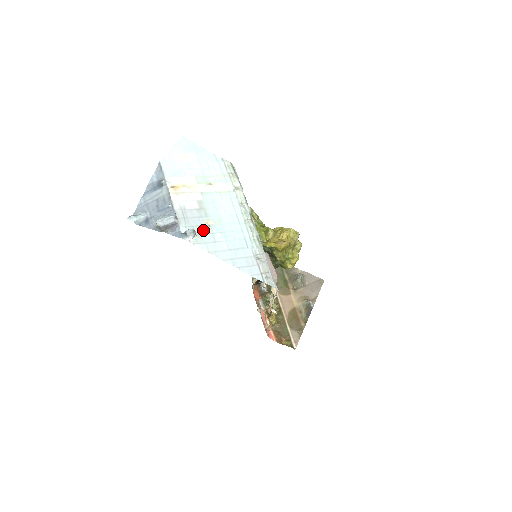
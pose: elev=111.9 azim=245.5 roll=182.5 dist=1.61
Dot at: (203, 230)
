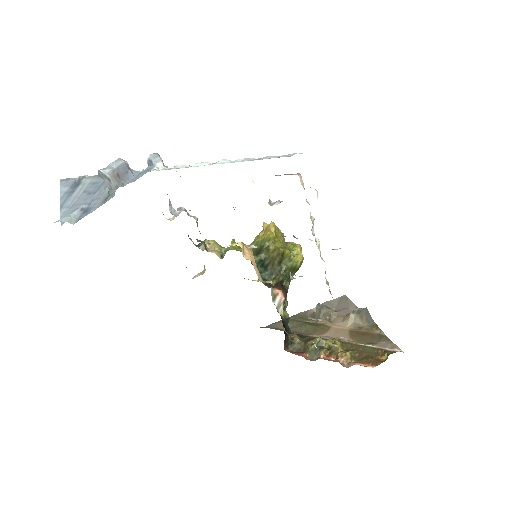
Dot at: occluded
